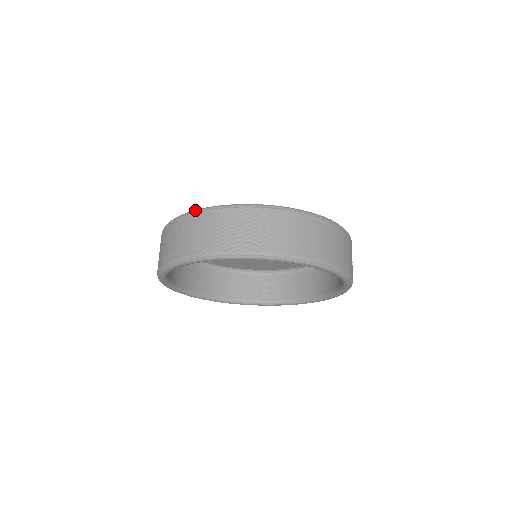
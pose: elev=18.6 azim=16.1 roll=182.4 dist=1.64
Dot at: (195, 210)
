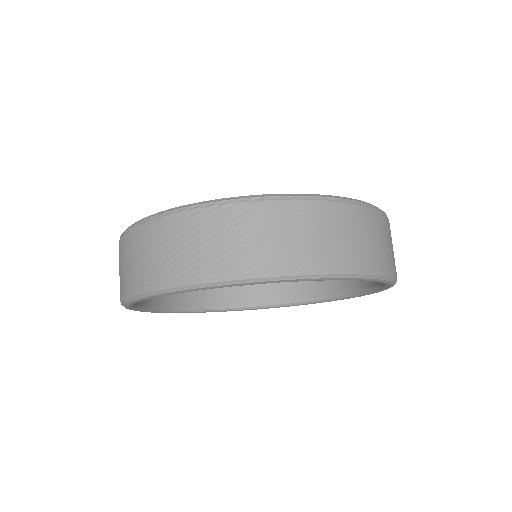
Dot at: (287, 194)
